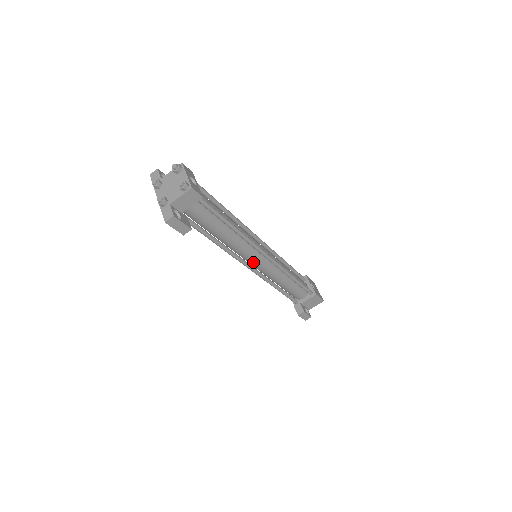
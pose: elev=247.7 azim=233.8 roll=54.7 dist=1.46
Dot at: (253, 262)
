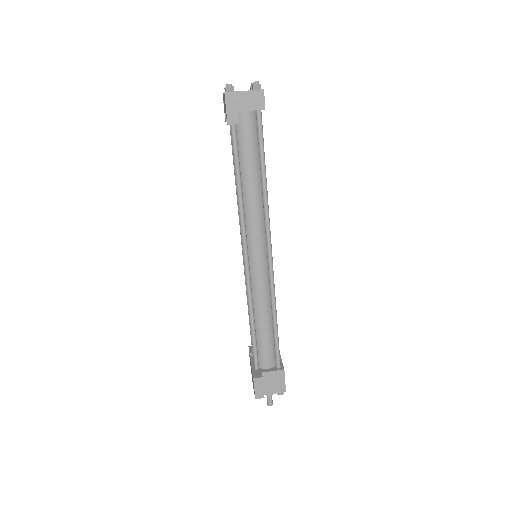
Dot at: (253, 252)
